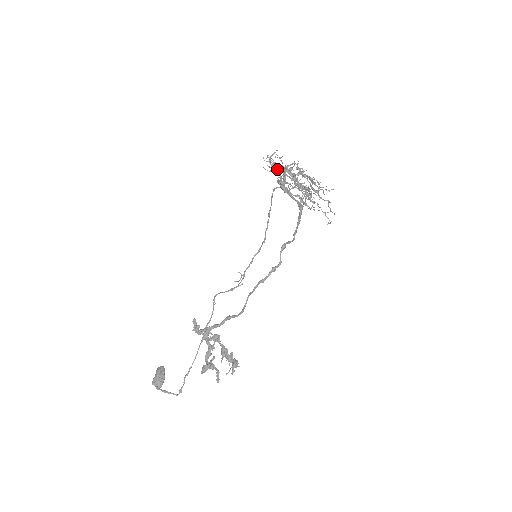
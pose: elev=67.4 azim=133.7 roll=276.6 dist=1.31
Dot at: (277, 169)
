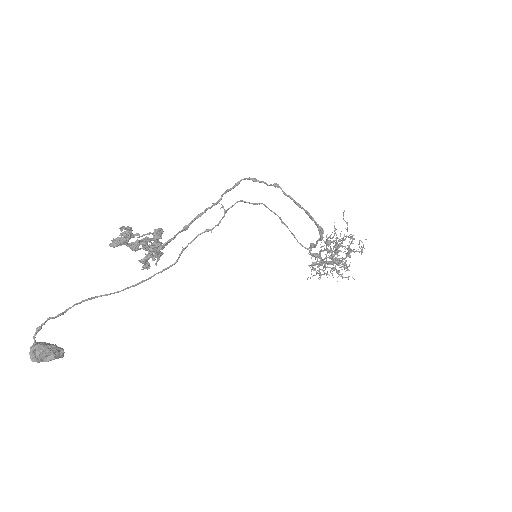
Dot at: occluded
